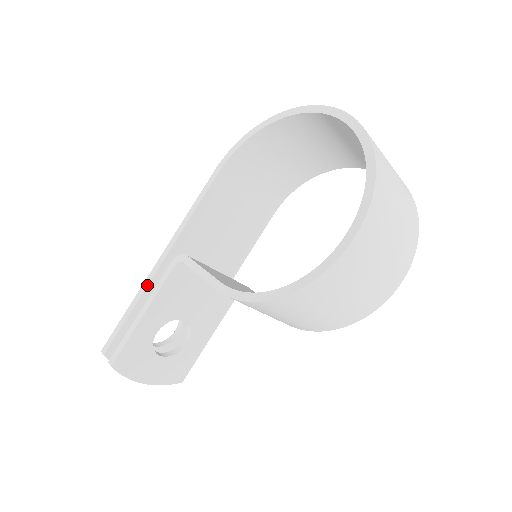
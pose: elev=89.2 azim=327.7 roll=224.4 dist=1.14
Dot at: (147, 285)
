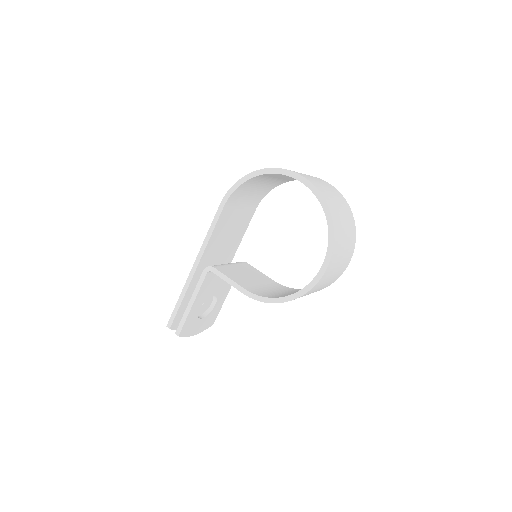
Dot at: (189, 285)
